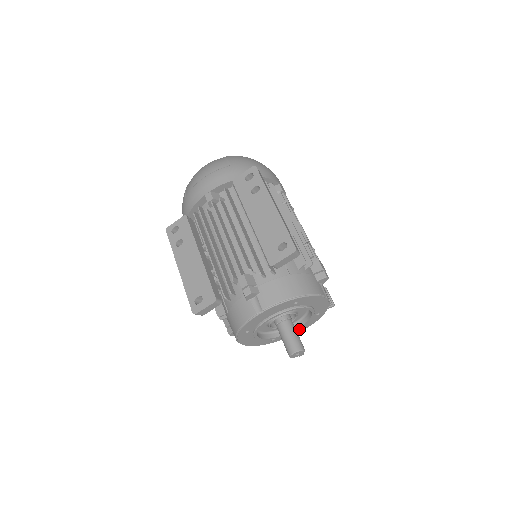
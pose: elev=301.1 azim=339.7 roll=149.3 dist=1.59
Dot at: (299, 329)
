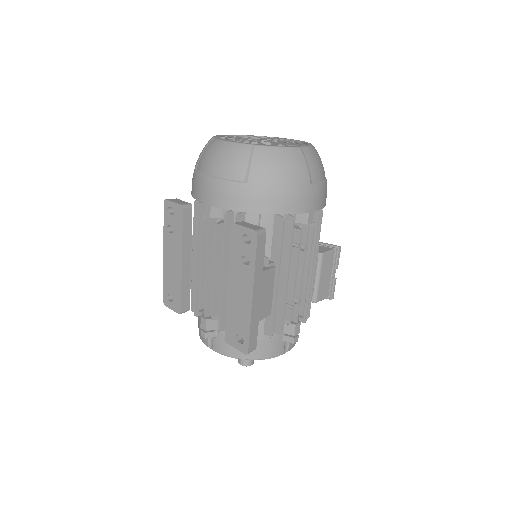
Dot at: occluded
